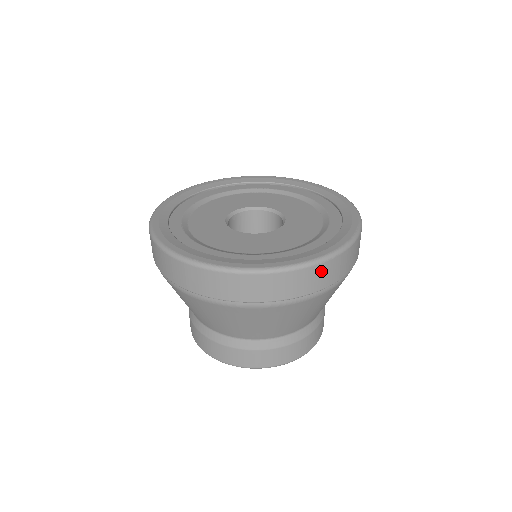
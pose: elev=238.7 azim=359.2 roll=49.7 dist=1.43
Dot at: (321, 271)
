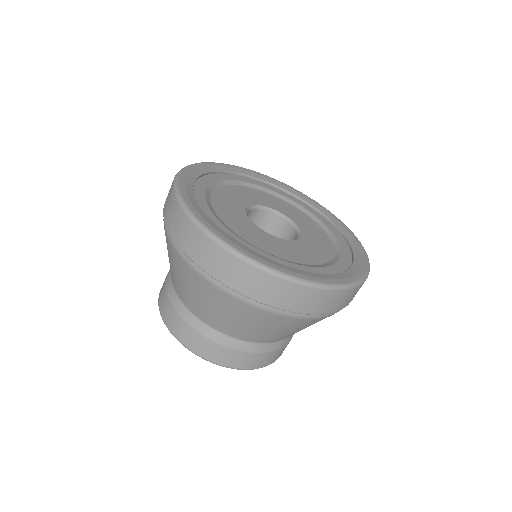
Dot at: (360, 287)
